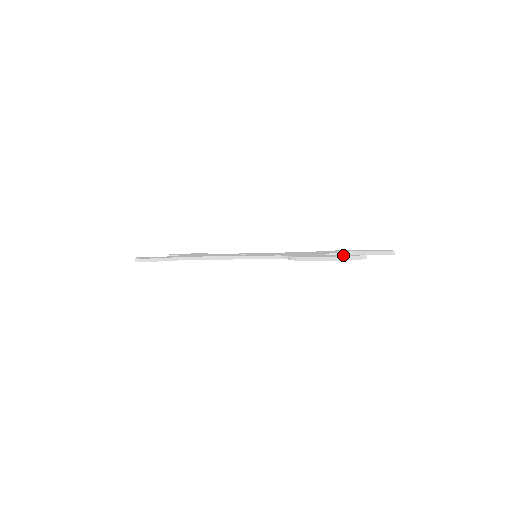
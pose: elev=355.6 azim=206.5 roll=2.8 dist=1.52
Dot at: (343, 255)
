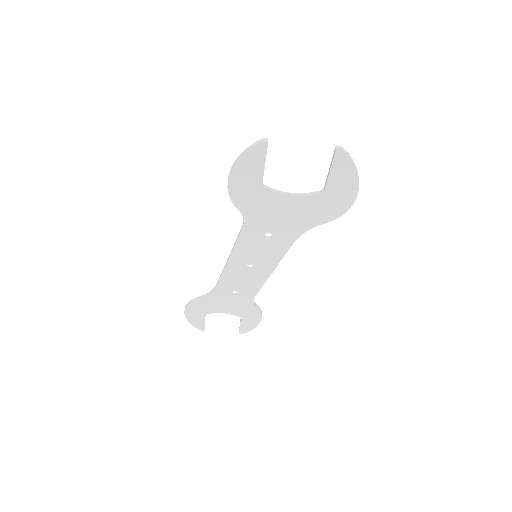
Dot at: (254, 158)
